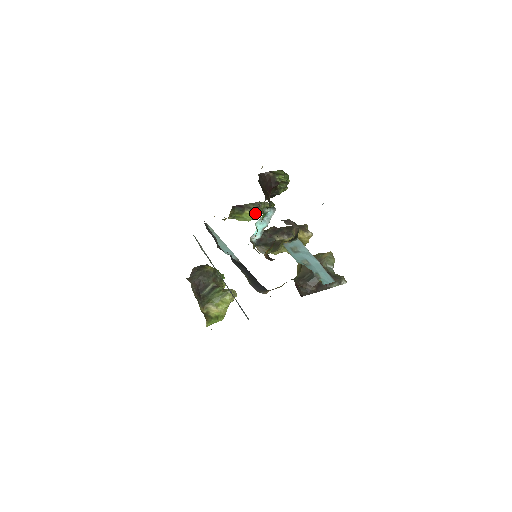
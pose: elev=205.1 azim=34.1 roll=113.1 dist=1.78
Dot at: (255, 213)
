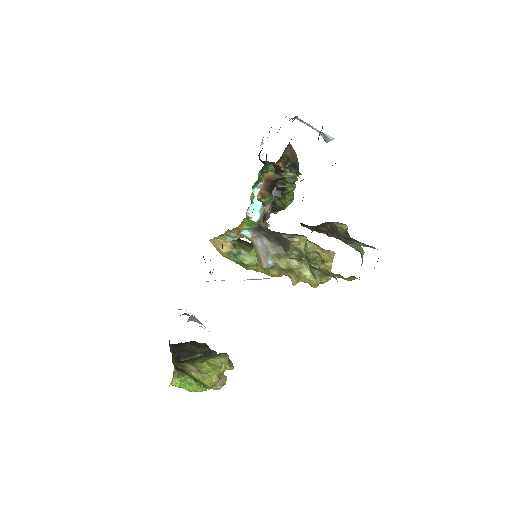
Dot at: occluded
